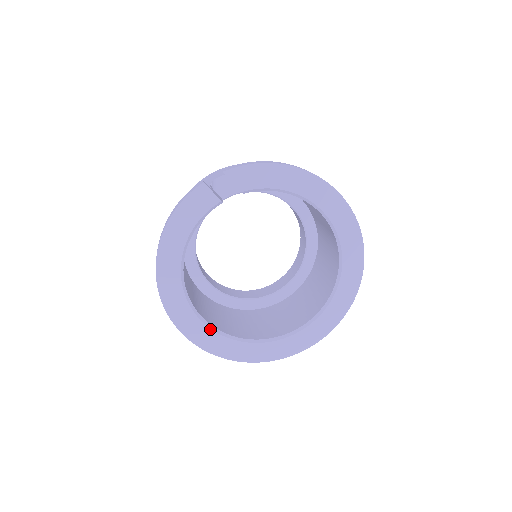
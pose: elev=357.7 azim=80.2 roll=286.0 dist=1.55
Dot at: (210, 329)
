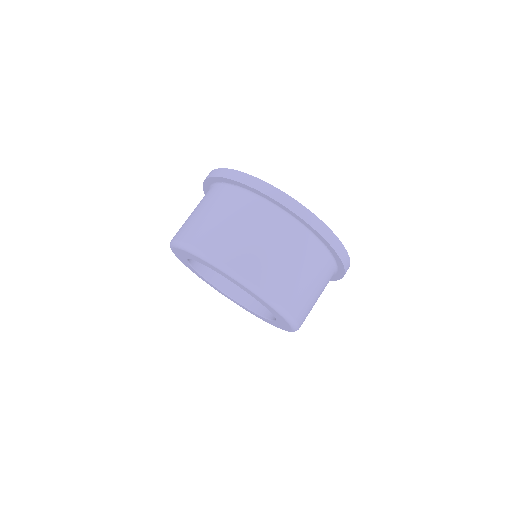
Dot at: occluded
